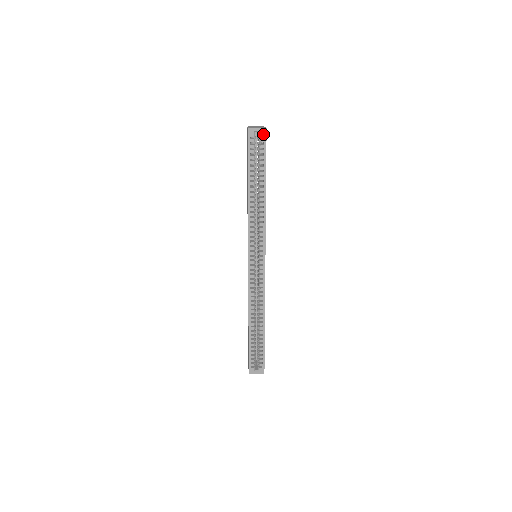
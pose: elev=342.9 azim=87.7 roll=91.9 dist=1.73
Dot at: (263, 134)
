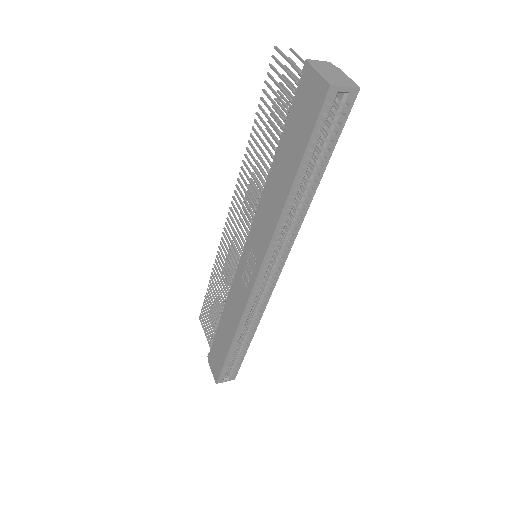
Dot at: (350, 98)
